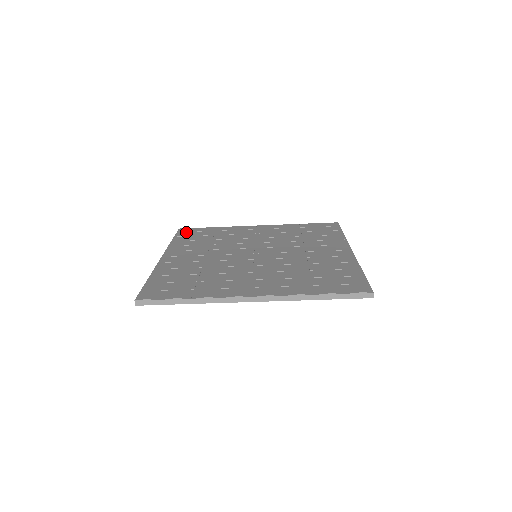
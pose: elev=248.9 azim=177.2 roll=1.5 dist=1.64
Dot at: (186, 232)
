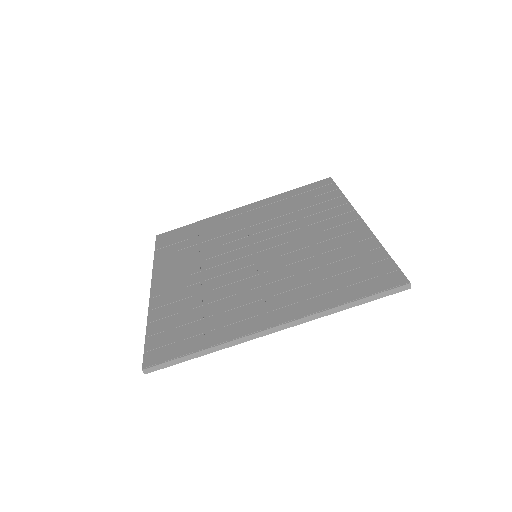
Dot at: (166, 239)
